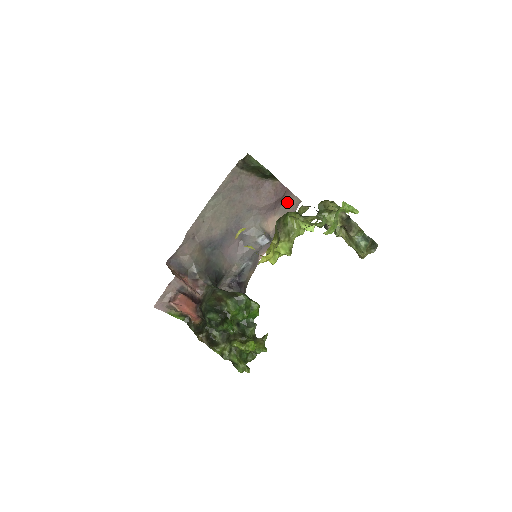
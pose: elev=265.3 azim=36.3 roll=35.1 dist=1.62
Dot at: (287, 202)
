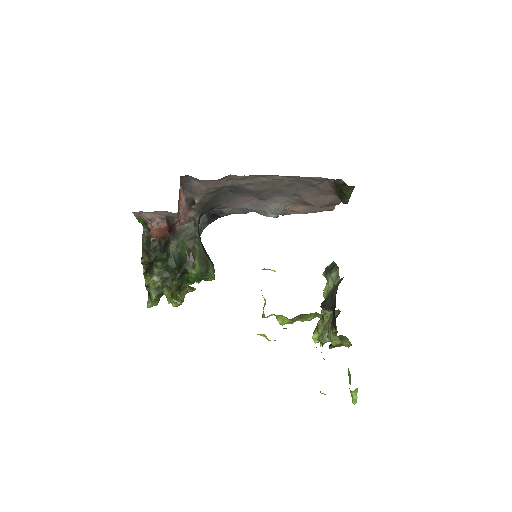
Dot at: occluded
